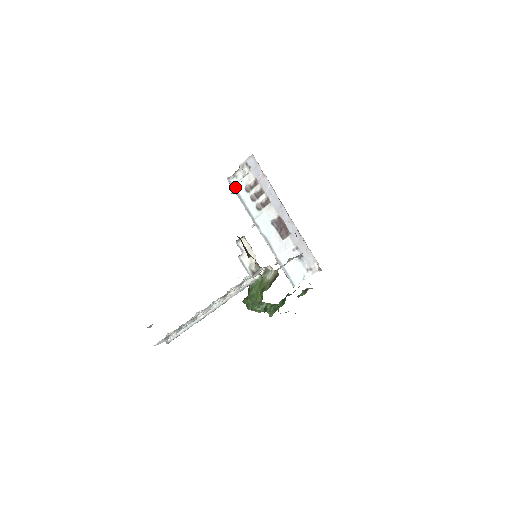
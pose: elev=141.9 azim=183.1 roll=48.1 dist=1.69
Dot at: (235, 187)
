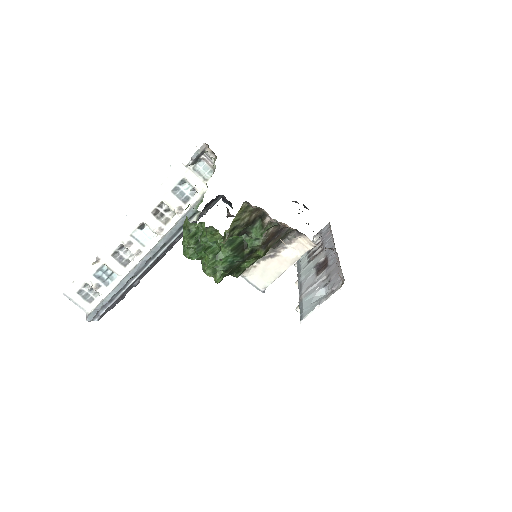
Dot at: occluded
